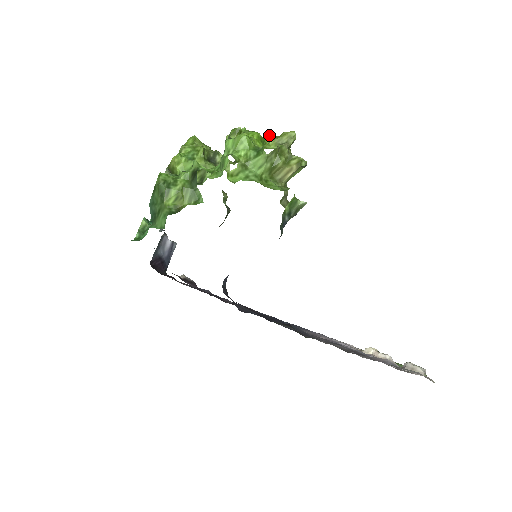
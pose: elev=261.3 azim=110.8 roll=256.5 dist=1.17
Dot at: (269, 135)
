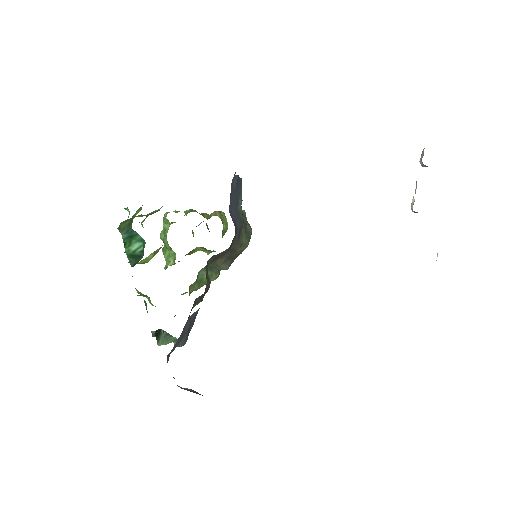
Dot at: occluded
